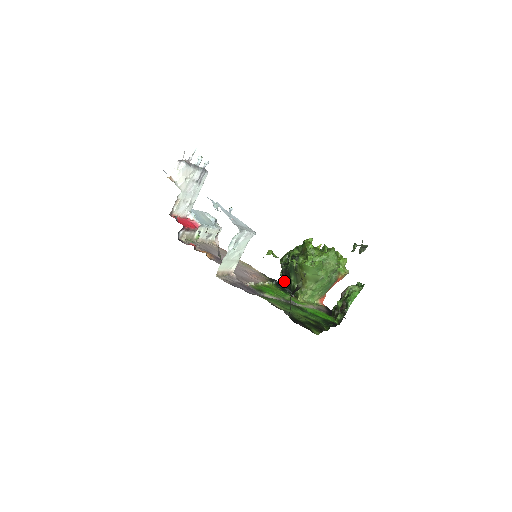
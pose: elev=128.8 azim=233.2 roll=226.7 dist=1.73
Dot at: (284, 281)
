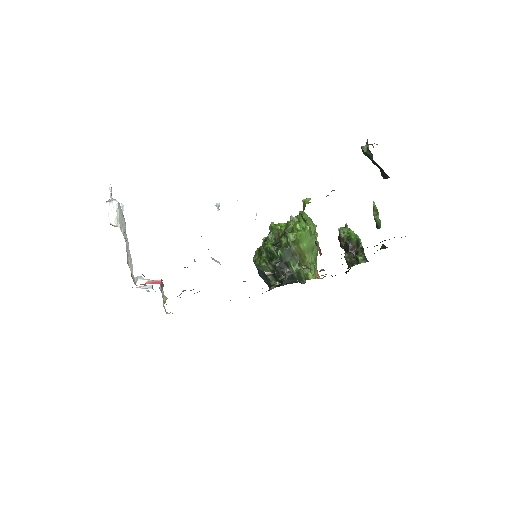
Dot at: occluded
